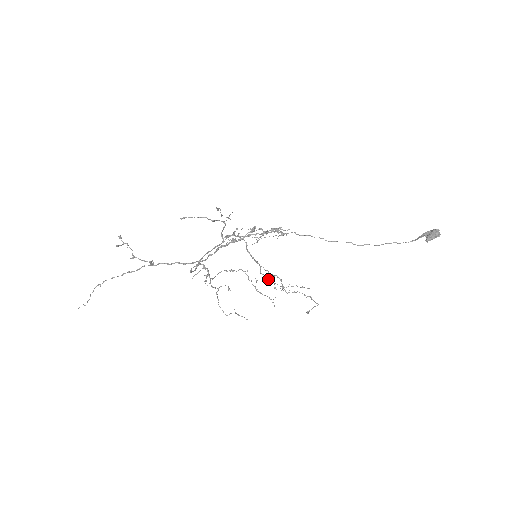
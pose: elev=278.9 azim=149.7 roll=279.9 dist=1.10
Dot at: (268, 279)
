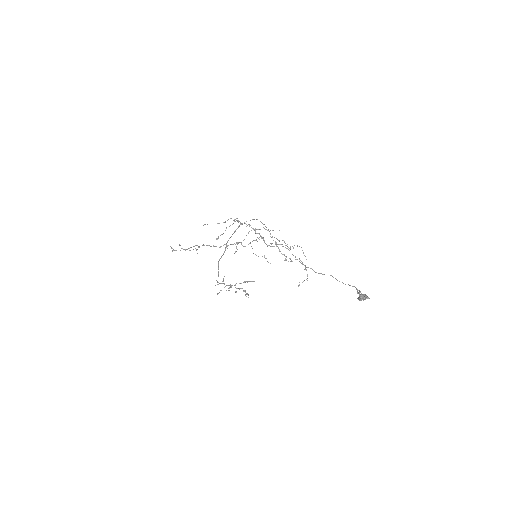
Dot at: occluded
